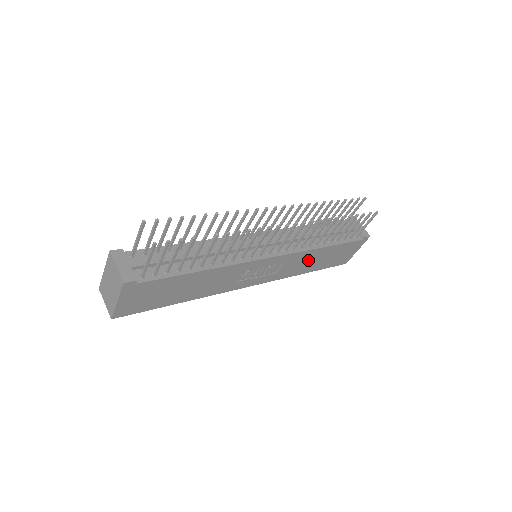
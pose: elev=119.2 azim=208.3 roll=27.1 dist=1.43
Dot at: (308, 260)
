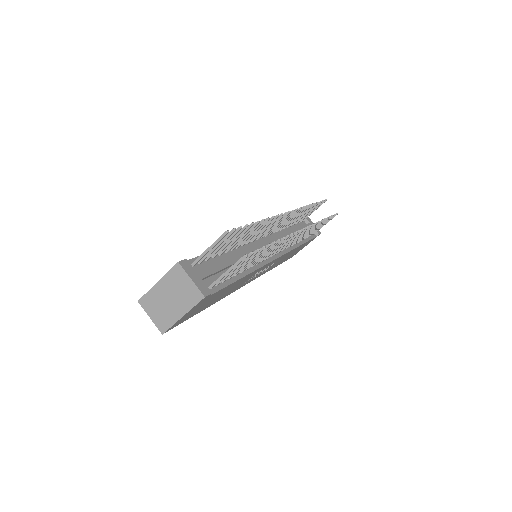
Dot at: (285, 257)
